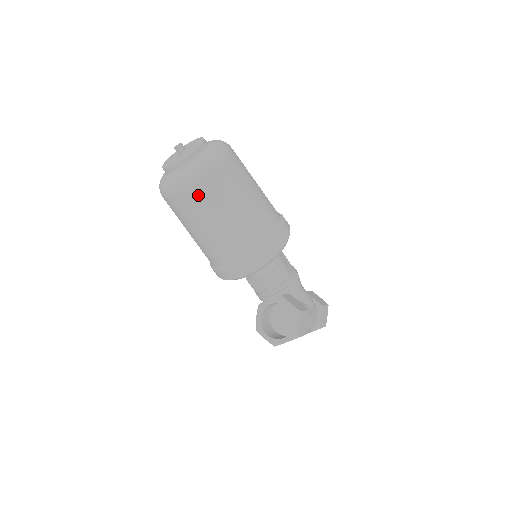
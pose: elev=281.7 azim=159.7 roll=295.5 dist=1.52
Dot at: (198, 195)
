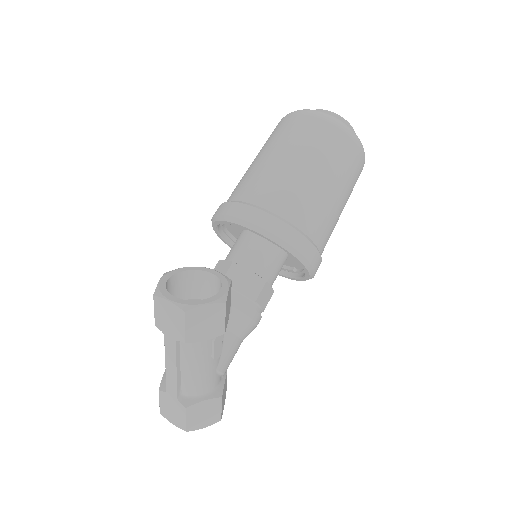
Dot at: (310, 126)
